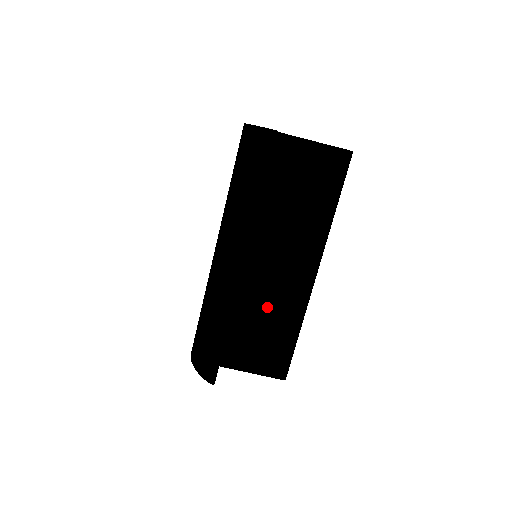
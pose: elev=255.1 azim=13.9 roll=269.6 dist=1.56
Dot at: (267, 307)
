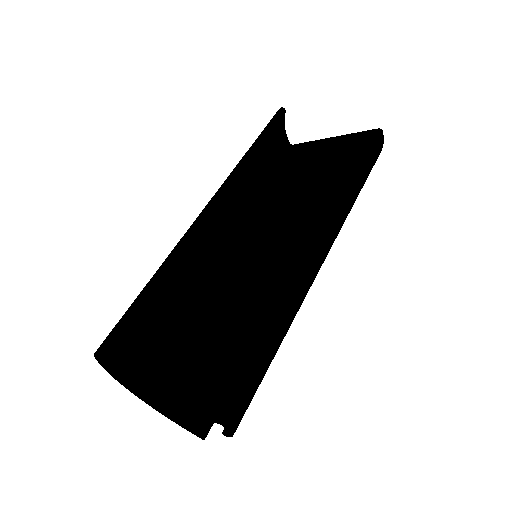
Dot at: (239, 295)
